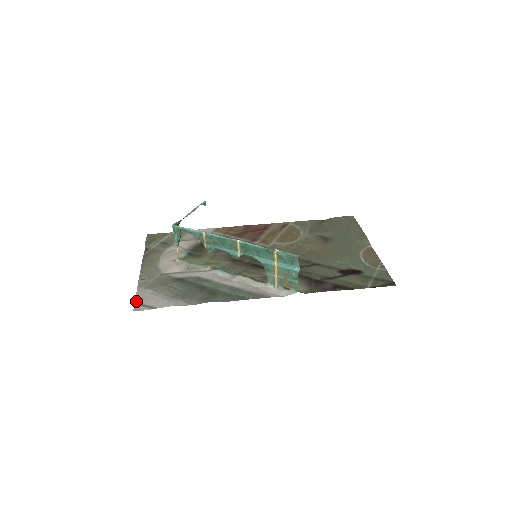
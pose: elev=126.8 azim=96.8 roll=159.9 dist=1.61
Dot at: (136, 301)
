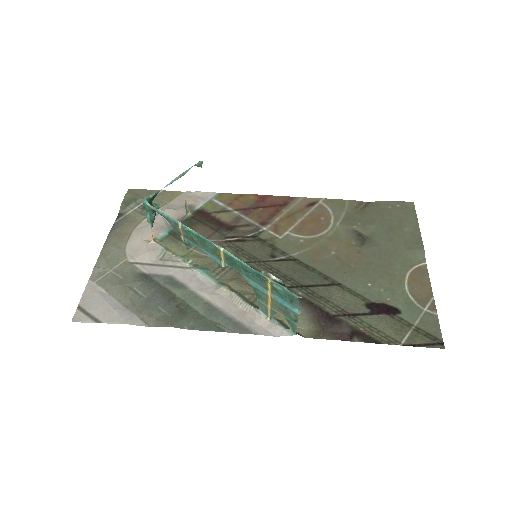
Dot at: (80, 304)
